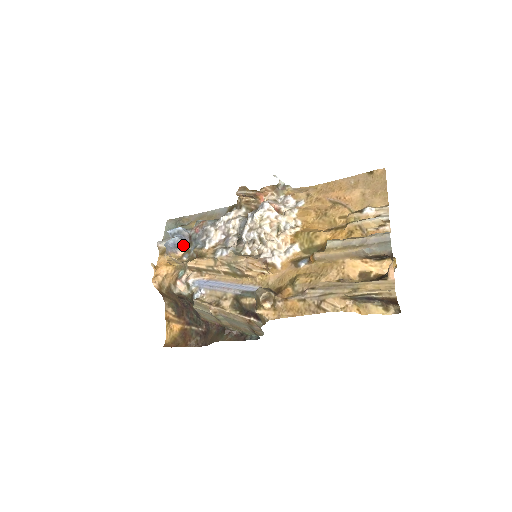
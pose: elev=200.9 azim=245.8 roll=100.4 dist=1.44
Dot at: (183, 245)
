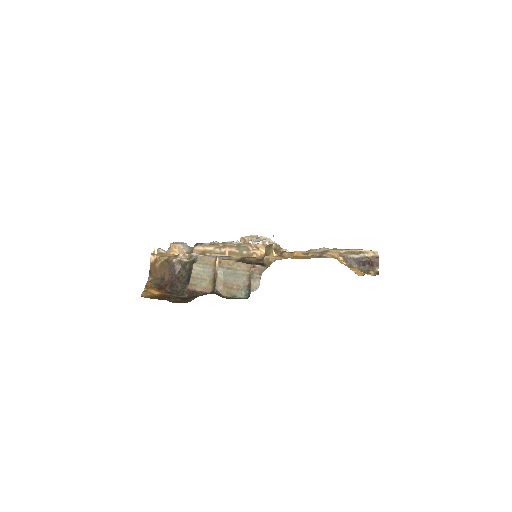
Dot at: occluded
